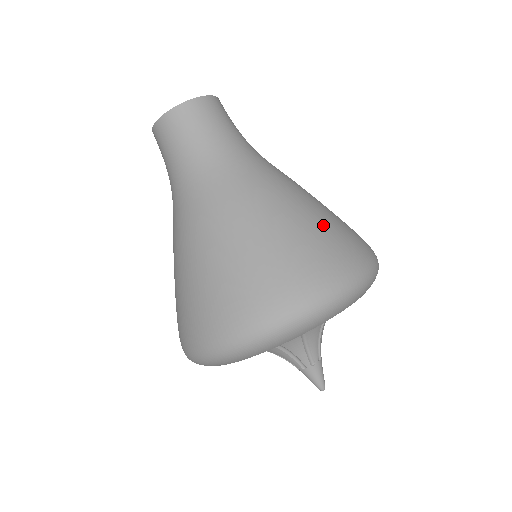
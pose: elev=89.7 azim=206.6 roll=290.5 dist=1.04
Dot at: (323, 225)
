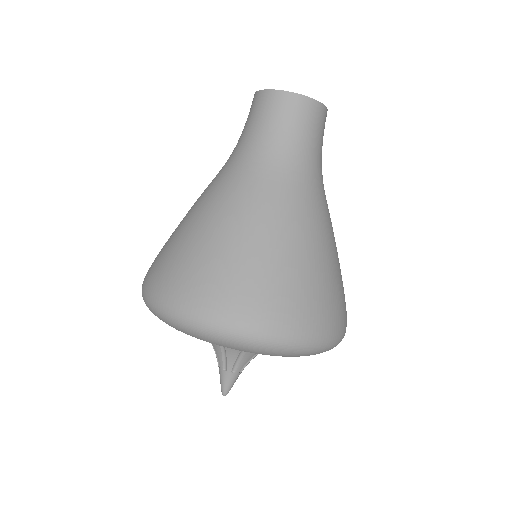
Dot at: (330, 281)
